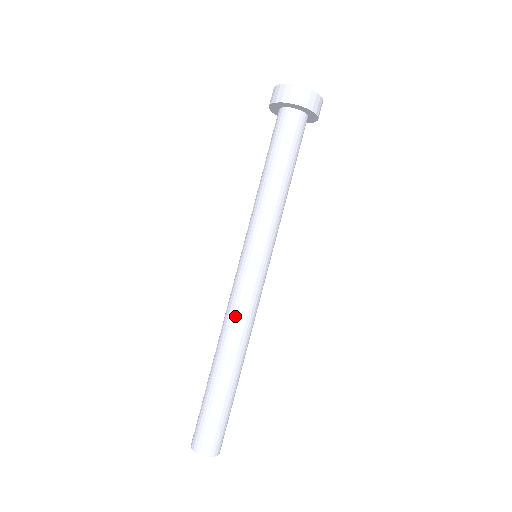
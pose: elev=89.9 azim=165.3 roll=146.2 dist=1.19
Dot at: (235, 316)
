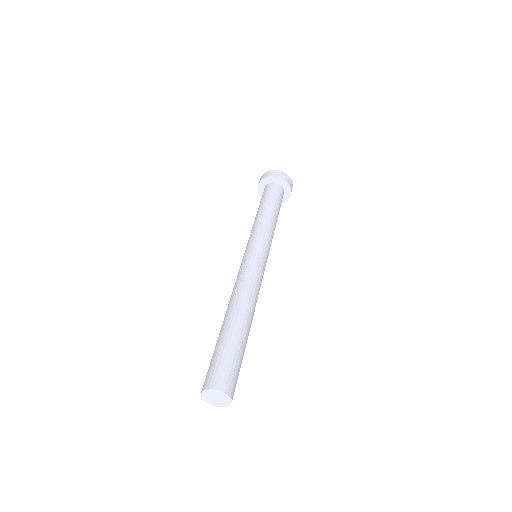
Dot at: (240, 282)
